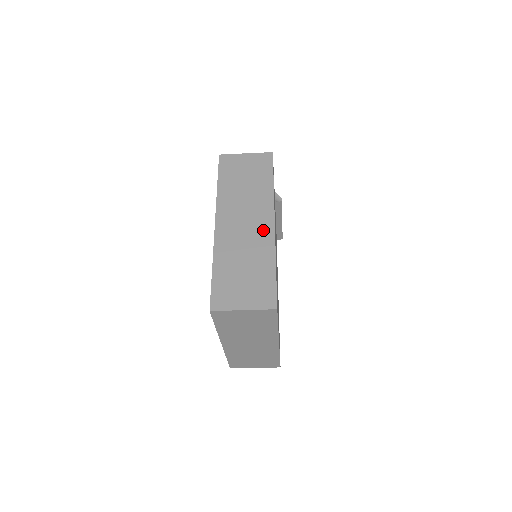
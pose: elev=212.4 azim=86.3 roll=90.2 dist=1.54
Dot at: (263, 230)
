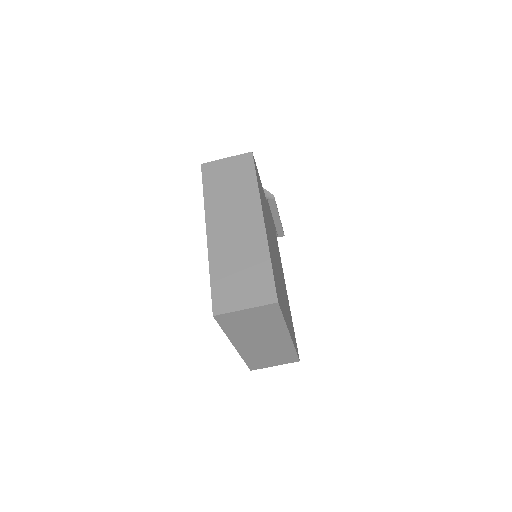
Dot at: (253, 228)
